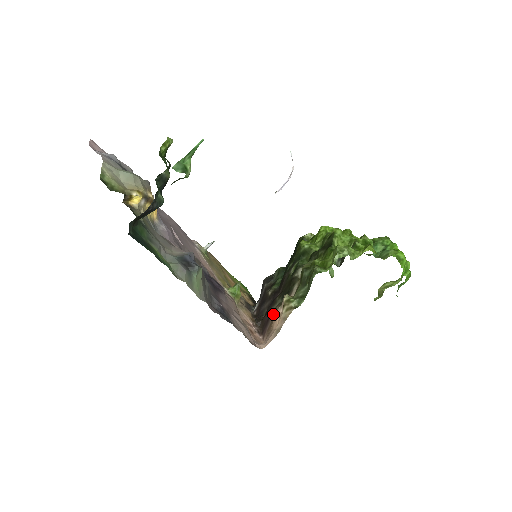
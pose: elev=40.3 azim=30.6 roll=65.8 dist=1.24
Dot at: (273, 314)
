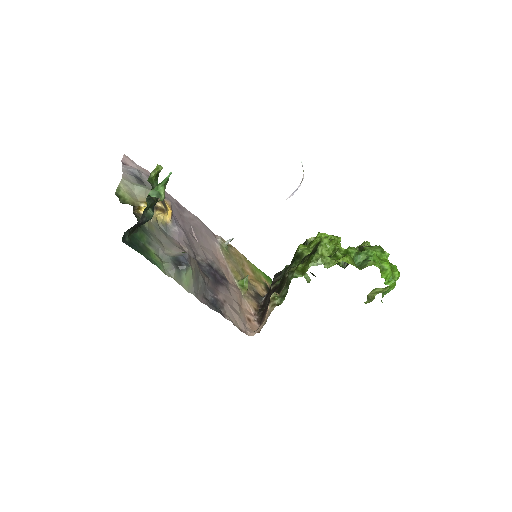
Dot at: occluded
